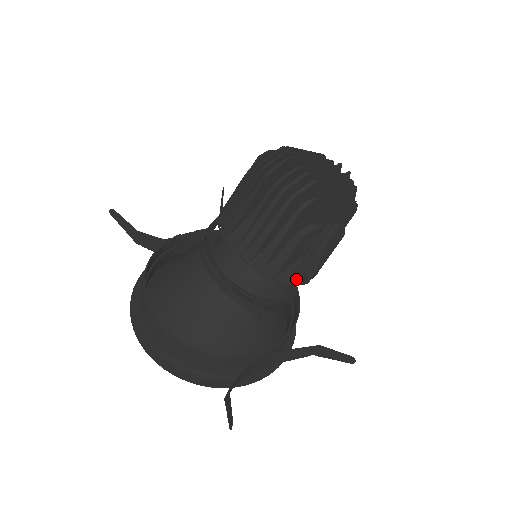
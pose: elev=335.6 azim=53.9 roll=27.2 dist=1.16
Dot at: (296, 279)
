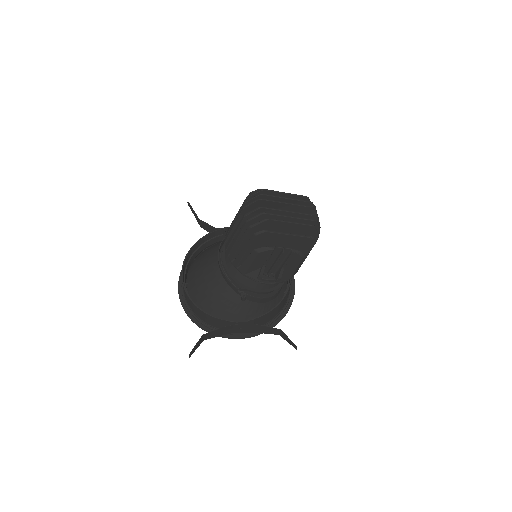
Dot at: (263, 280)
